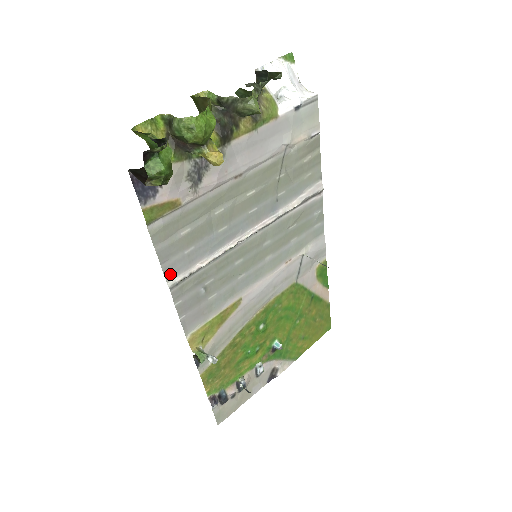
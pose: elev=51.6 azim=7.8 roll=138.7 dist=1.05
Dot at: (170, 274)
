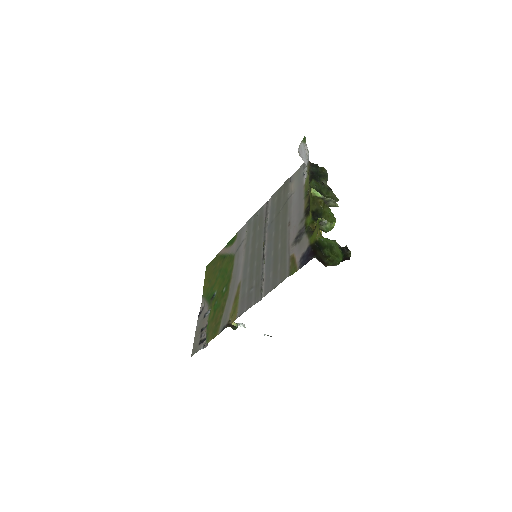
Dot at: (266, 292)
